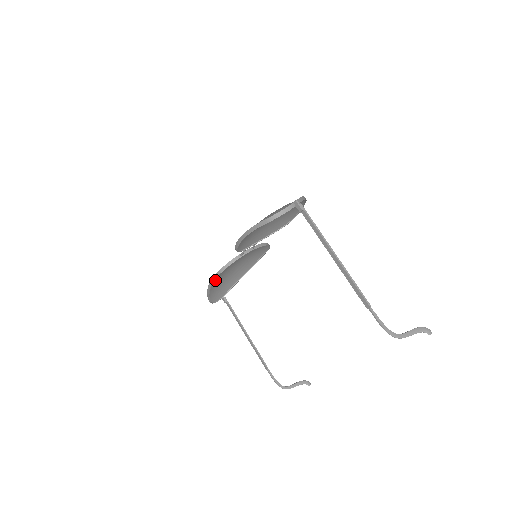
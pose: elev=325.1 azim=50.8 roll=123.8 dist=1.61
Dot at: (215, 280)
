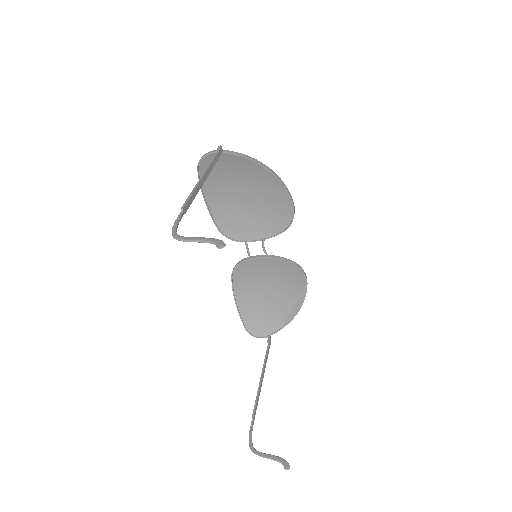
Dot at: (241, 294)
